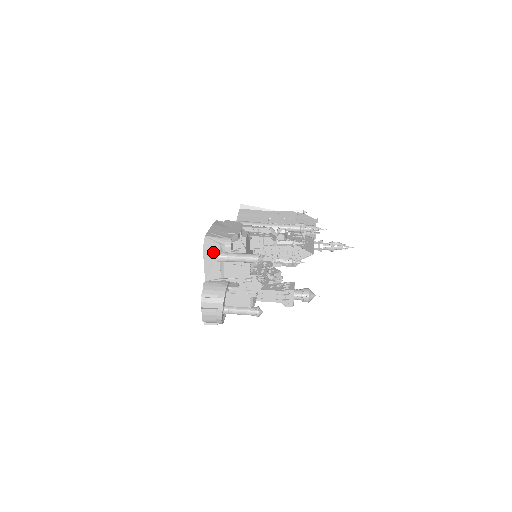
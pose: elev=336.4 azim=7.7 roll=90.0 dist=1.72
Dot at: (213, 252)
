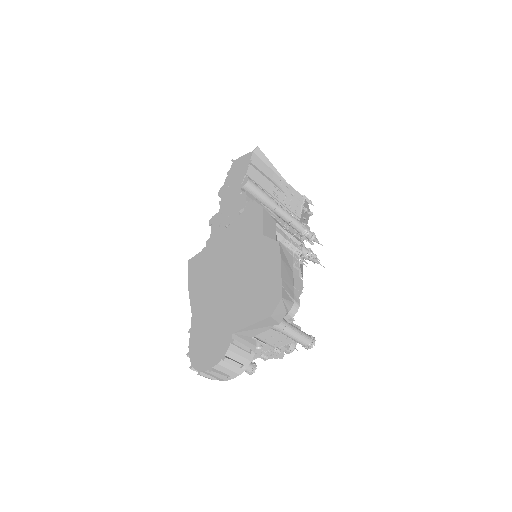
Dot at: (276, 321)
